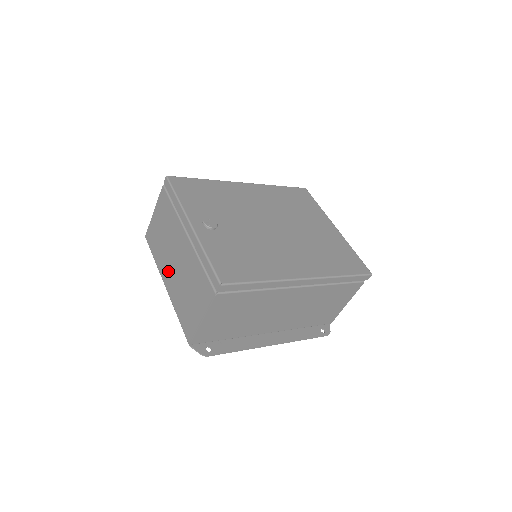
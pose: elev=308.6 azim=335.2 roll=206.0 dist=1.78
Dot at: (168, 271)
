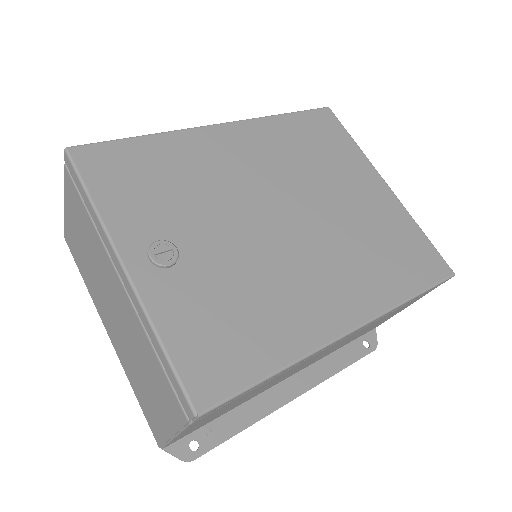
Dot at: (107, 317)
